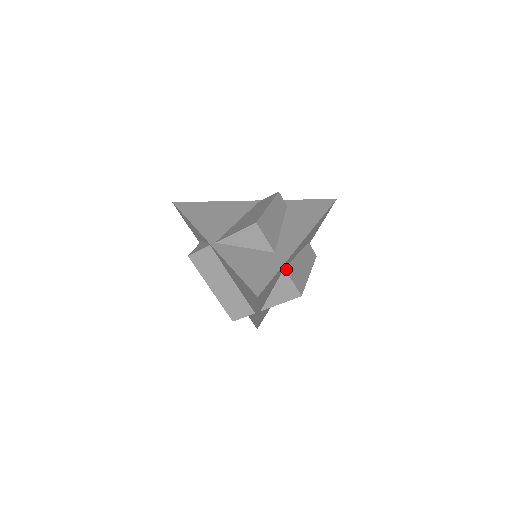
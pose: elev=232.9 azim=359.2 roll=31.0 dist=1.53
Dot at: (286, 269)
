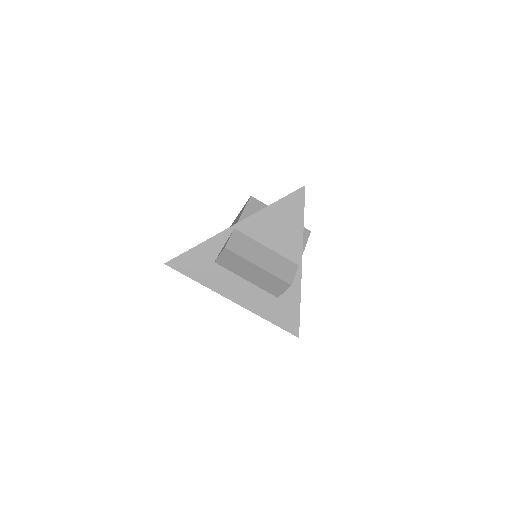
Dot at: occluded
